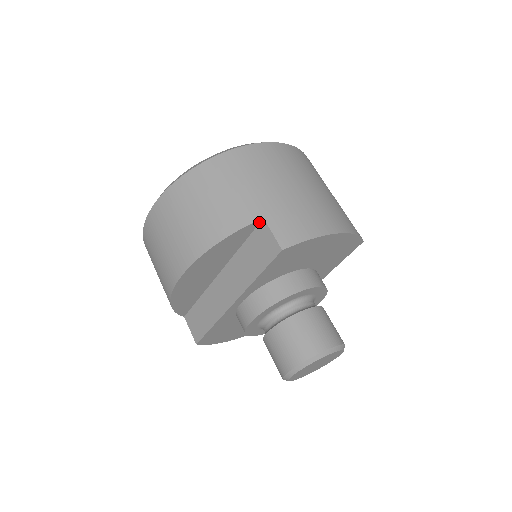
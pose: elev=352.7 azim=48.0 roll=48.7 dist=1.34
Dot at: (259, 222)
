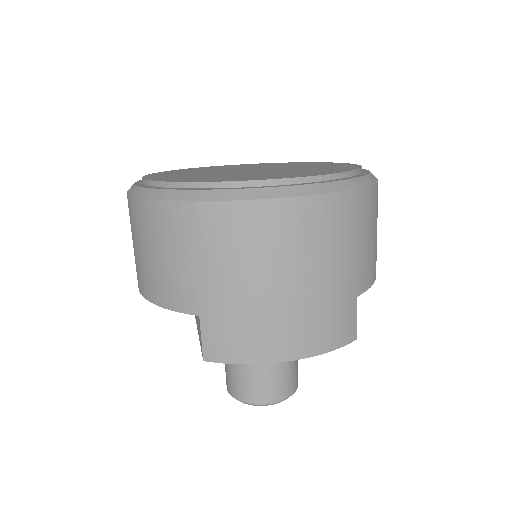
Dot at: (197, 312)
